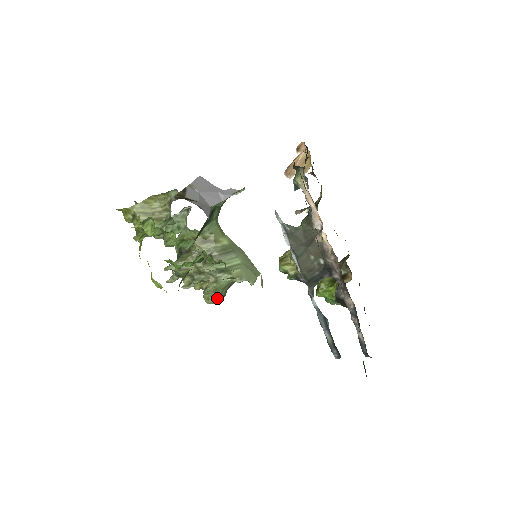
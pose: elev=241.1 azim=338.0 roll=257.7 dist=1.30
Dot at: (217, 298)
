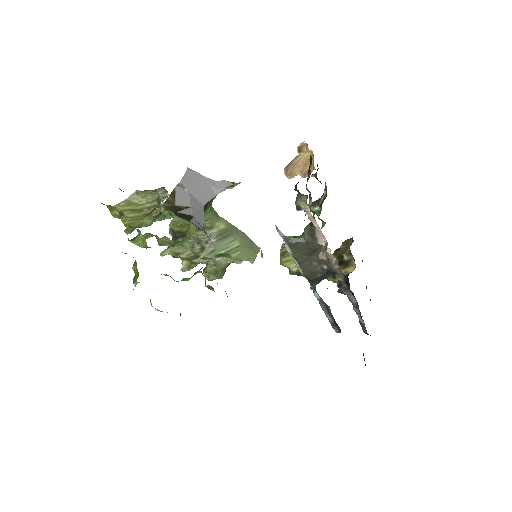
Dot at: (217, 277)
